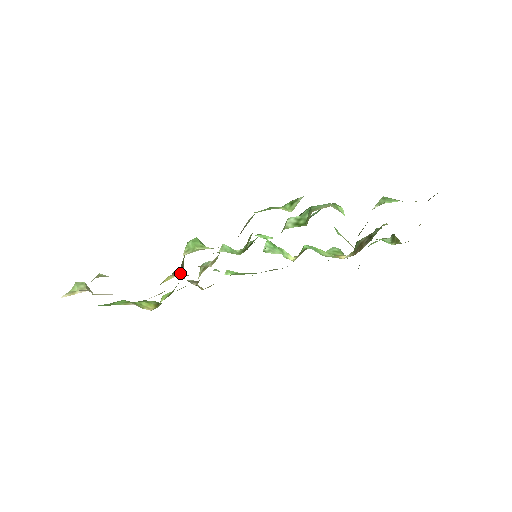
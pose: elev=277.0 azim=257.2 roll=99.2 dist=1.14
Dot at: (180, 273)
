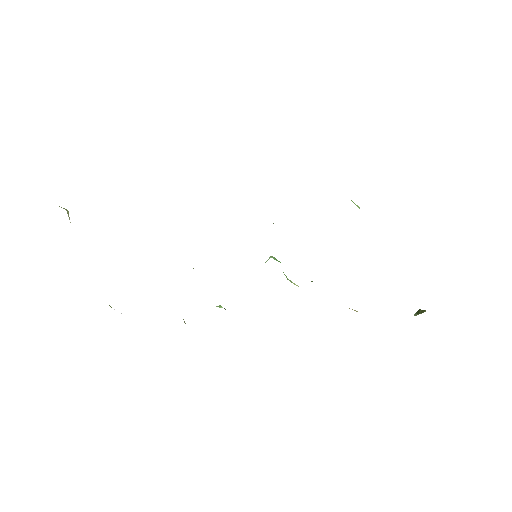
Dot at: occluded
